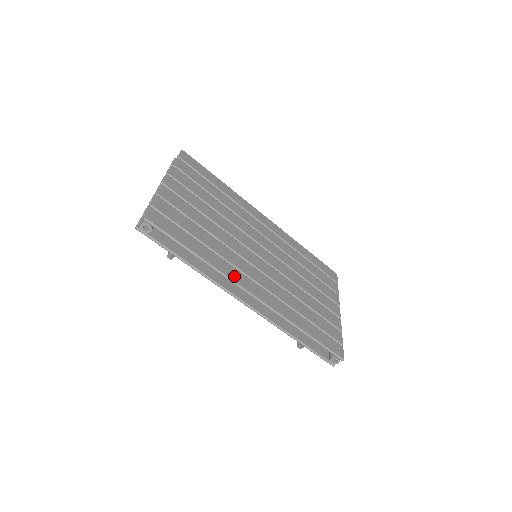
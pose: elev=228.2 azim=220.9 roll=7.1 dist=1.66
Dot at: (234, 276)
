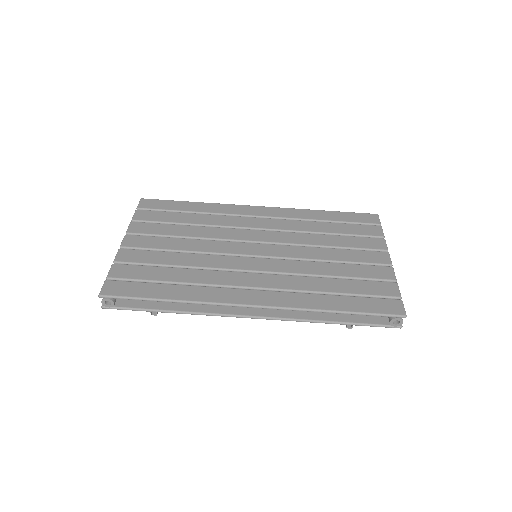
Dot at: (220, 297)
